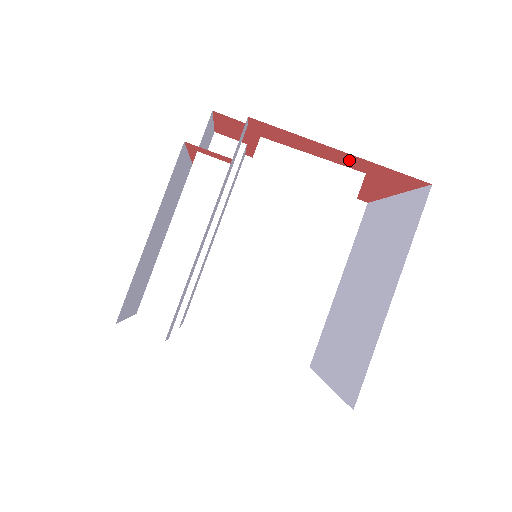
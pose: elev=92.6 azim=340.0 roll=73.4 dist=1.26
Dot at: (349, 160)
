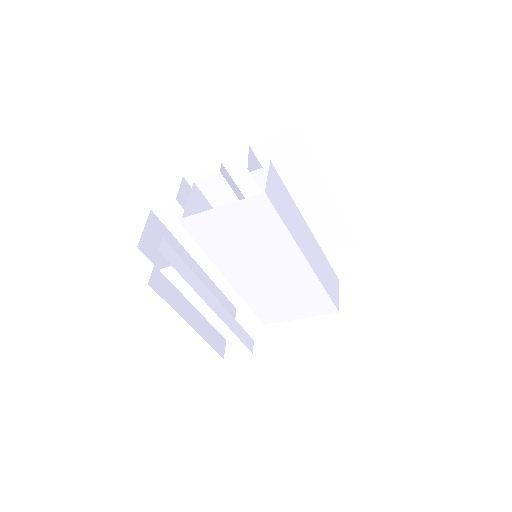
Dot at: occluded
